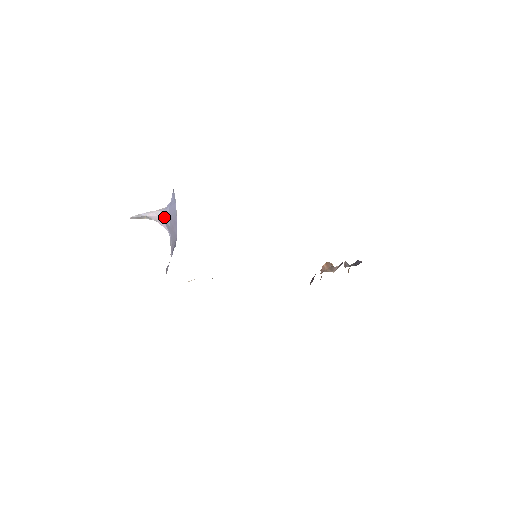
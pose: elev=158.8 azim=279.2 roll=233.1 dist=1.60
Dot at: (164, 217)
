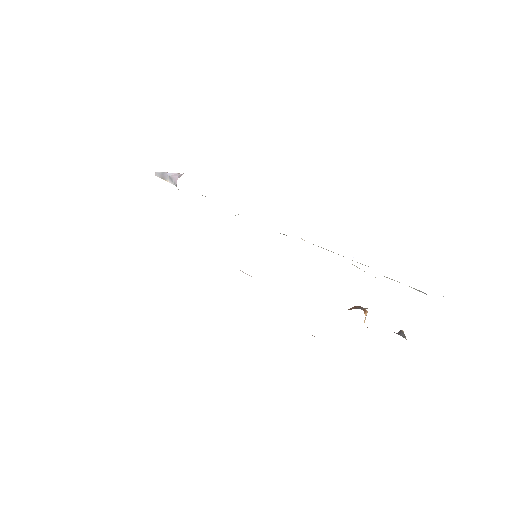
Dot at: (181, 175)
